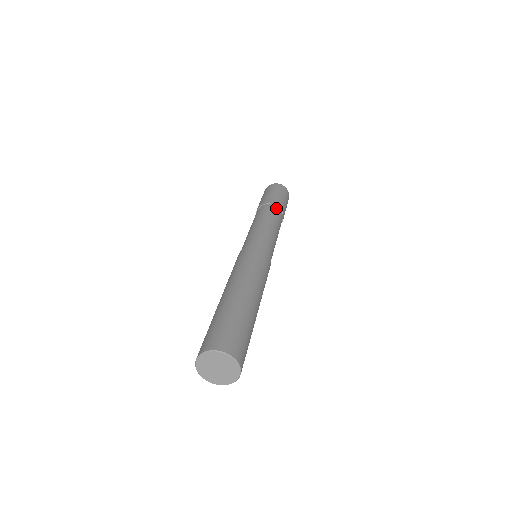
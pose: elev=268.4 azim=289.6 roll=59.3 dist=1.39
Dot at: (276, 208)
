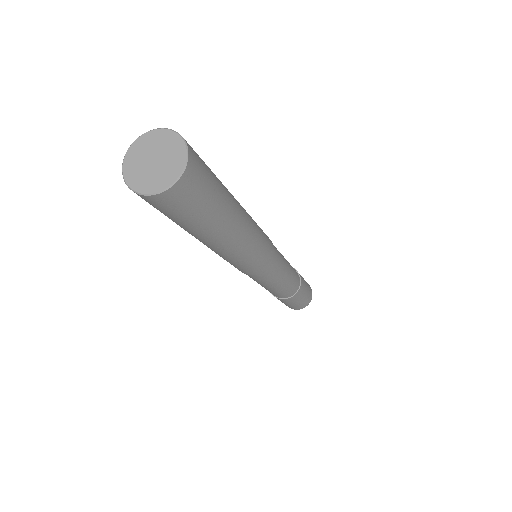
Dot at: occluded
